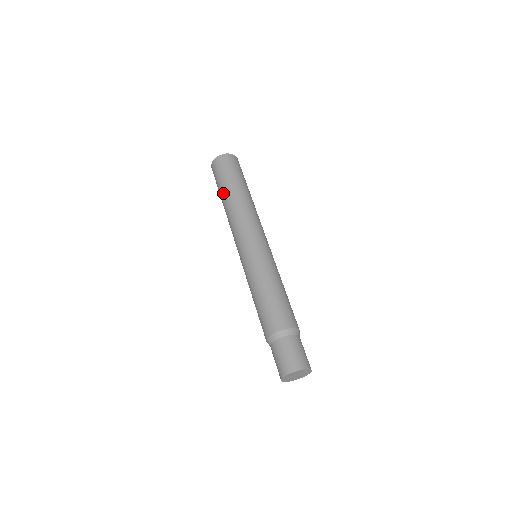
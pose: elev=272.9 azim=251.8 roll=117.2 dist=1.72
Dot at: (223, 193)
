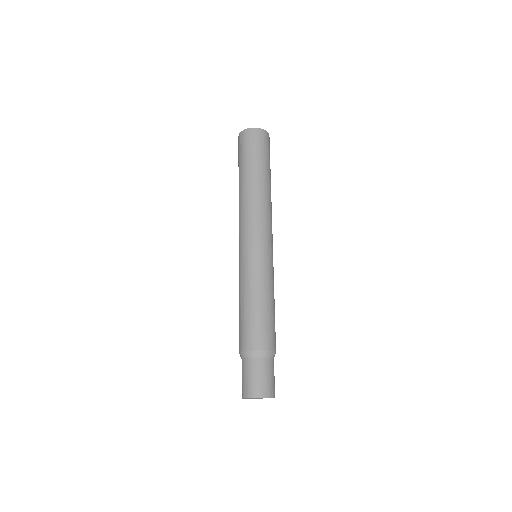
Dot at: (242, 174)
